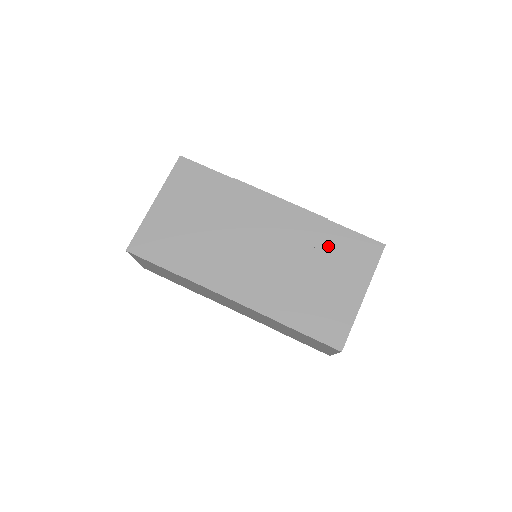
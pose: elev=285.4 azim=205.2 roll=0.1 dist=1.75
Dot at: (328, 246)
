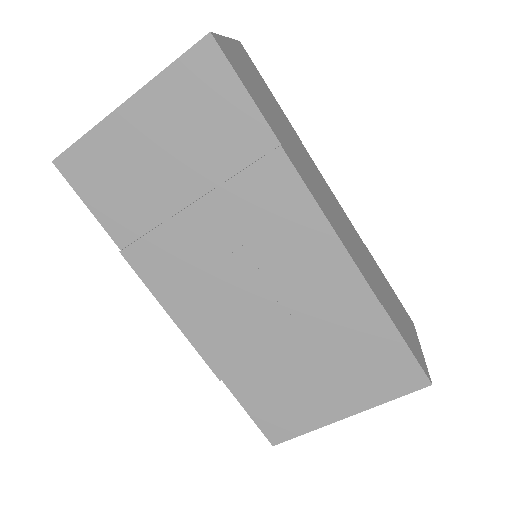
Dot at: (351, 337)
